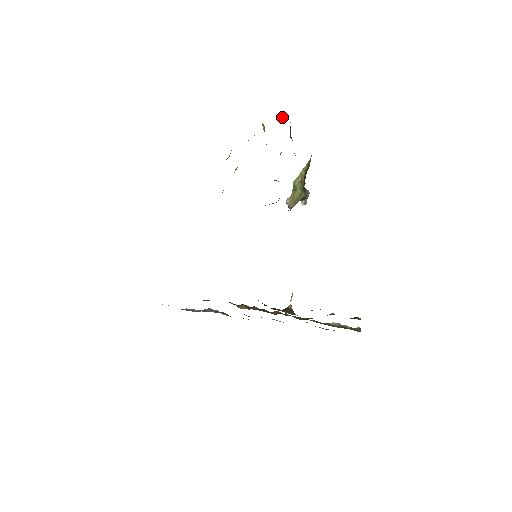
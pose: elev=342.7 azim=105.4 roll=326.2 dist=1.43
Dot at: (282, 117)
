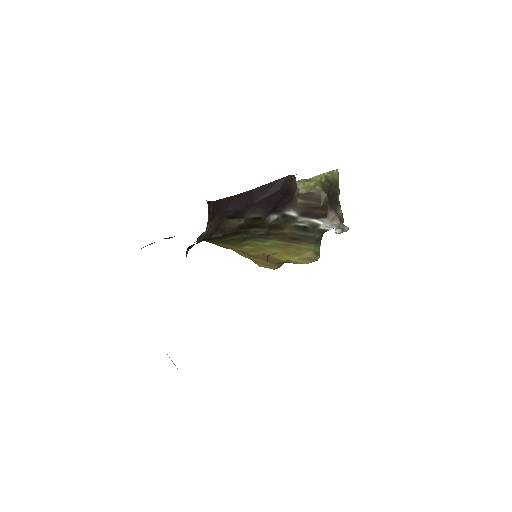
Dot at: occluded
